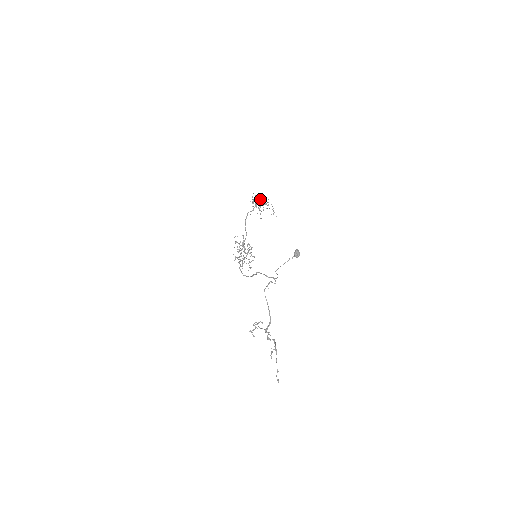
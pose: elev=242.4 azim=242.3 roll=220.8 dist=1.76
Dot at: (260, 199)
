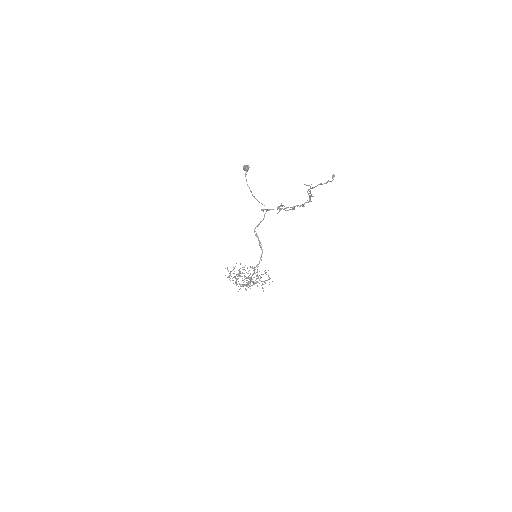
Dot at: (232, 270)
